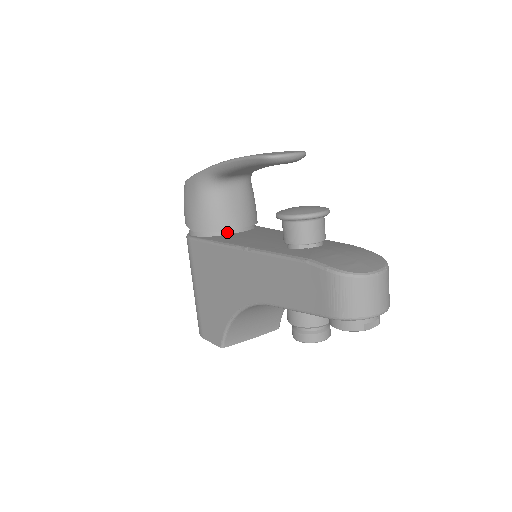
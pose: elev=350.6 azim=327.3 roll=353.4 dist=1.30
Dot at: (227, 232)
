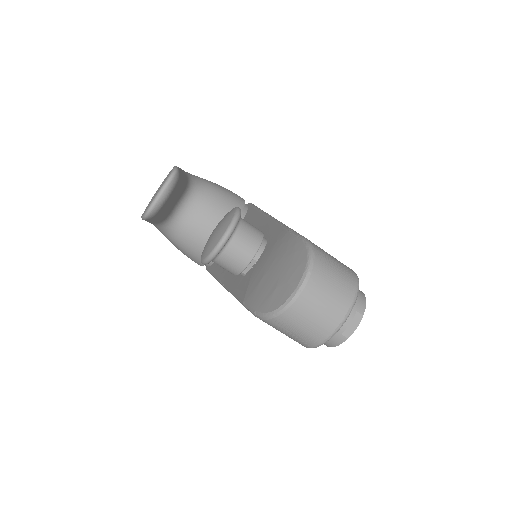
Dot at: occluded
